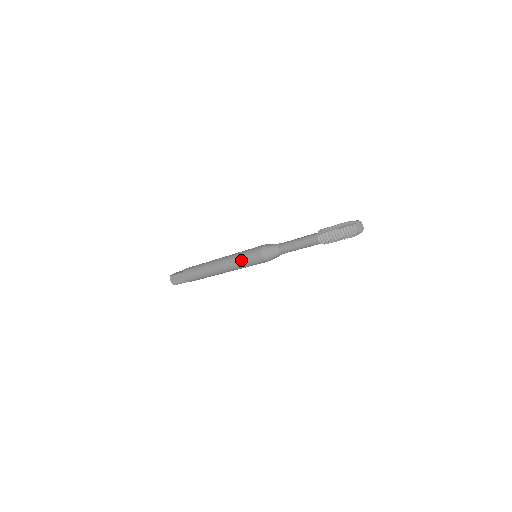
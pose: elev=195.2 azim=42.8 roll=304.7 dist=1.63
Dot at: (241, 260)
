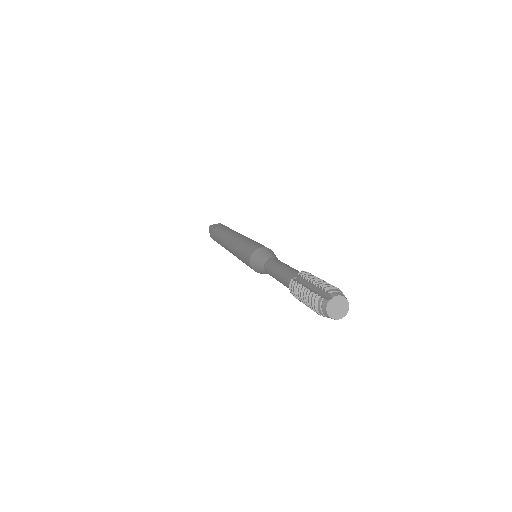
Dot at: (239, 253)
